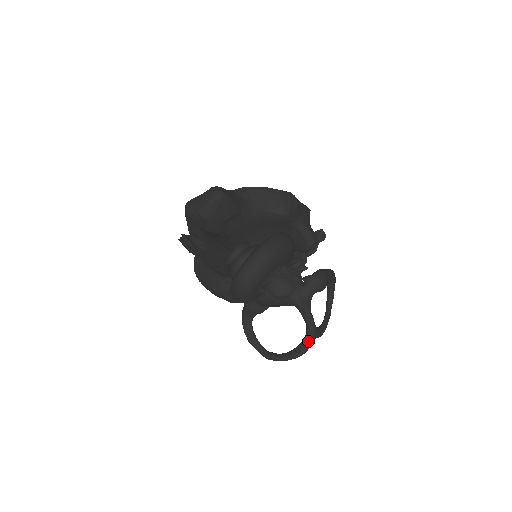
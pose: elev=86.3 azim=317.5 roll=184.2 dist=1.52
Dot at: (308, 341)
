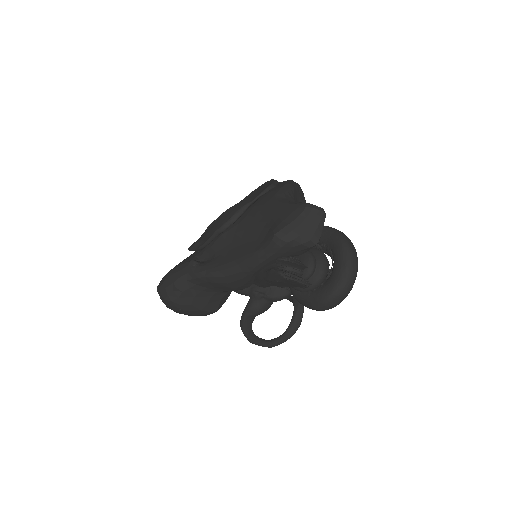
Dot at: (302, 312)
